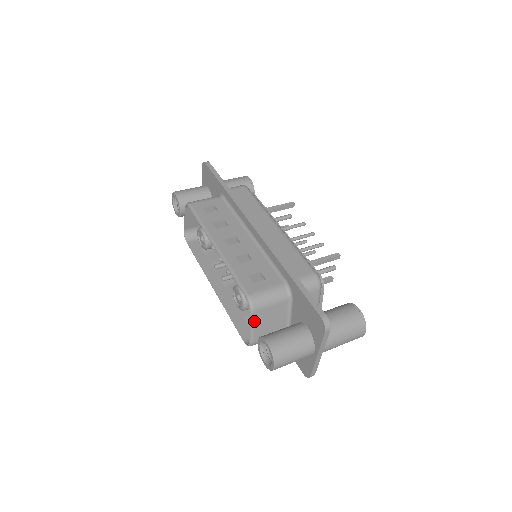
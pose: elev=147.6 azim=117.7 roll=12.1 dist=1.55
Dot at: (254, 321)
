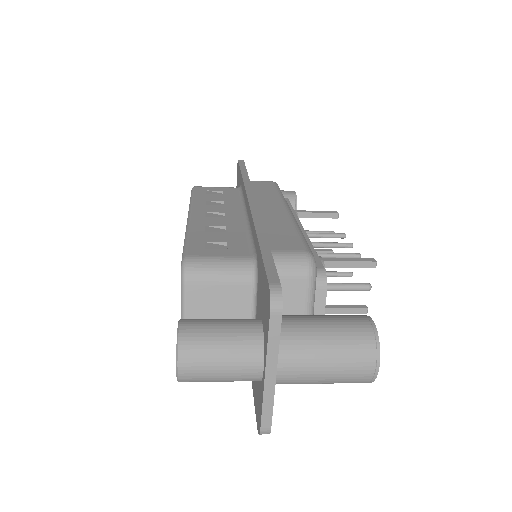
Dot at: (187, 303)
